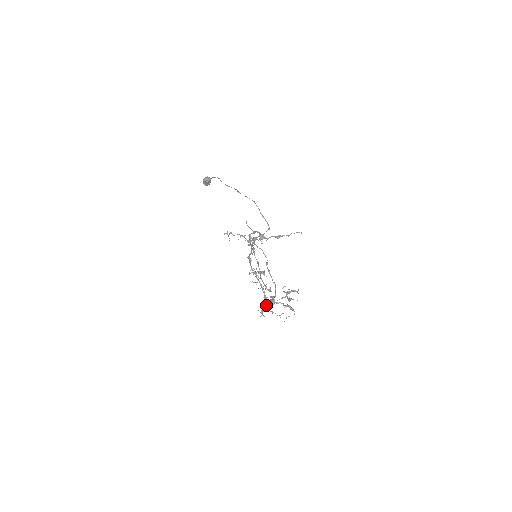
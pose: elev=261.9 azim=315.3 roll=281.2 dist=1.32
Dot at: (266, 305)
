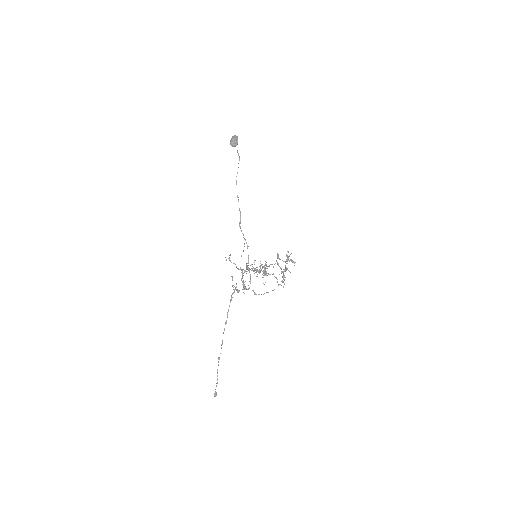
Dot at: (265, 273)
